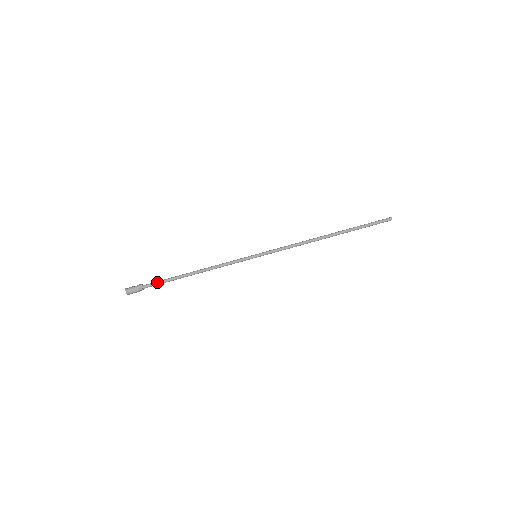
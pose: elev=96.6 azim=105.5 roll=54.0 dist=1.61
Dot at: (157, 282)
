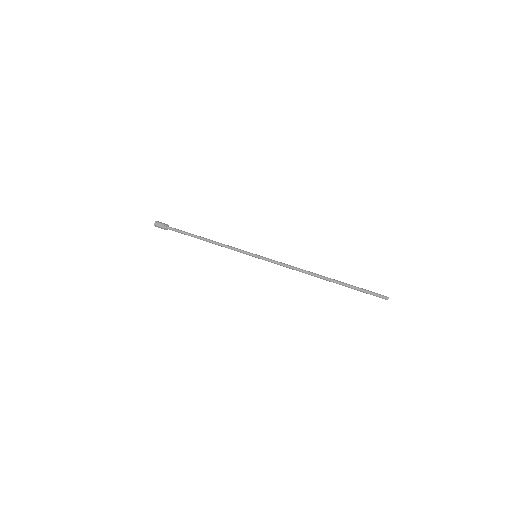
Dot at: occluded
